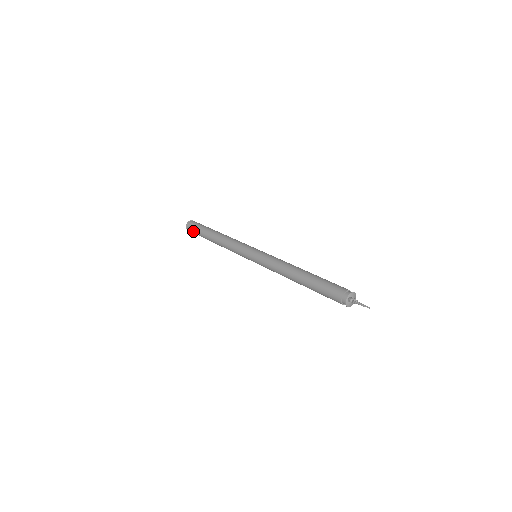
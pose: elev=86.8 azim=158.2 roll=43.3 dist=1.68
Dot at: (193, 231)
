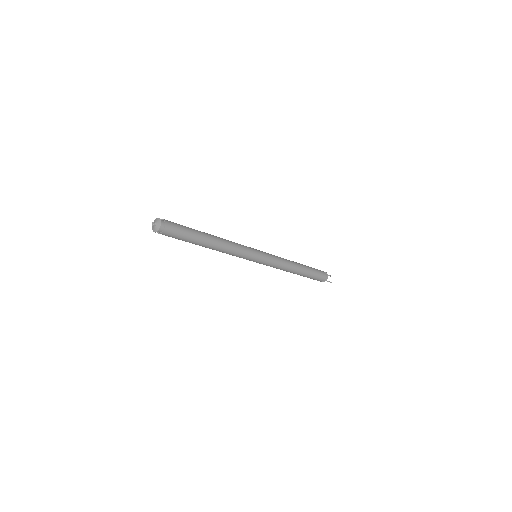
Dot at: occluded
